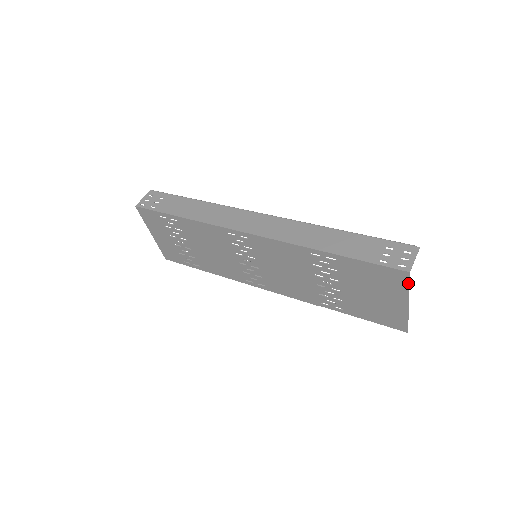
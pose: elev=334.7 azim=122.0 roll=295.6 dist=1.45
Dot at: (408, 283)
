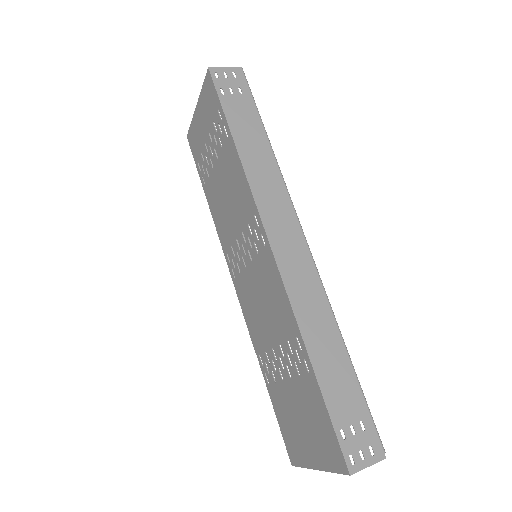
Dot at: (338, 472)
